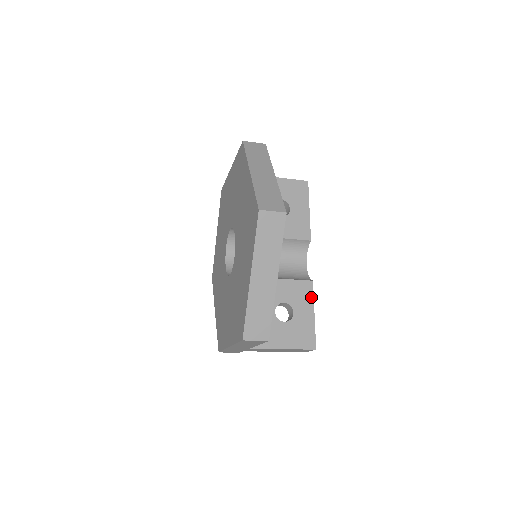
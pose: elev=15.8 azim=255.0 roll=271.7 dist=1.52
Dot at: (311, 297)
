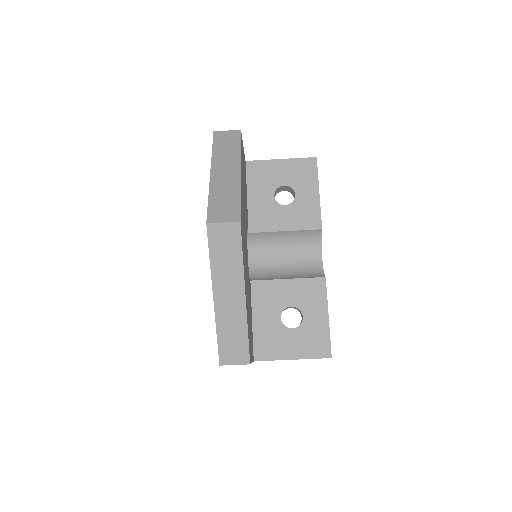
Dot at: (324, 297)
